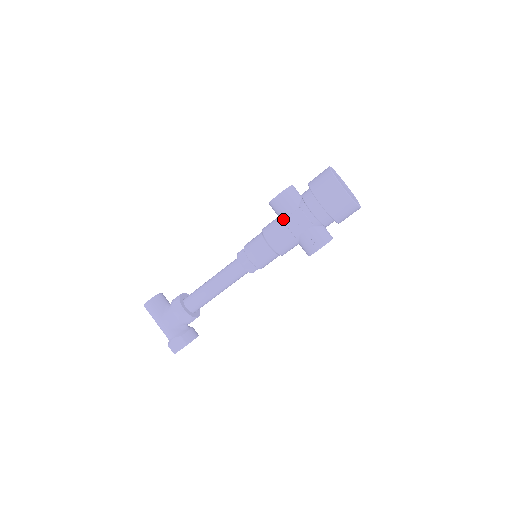
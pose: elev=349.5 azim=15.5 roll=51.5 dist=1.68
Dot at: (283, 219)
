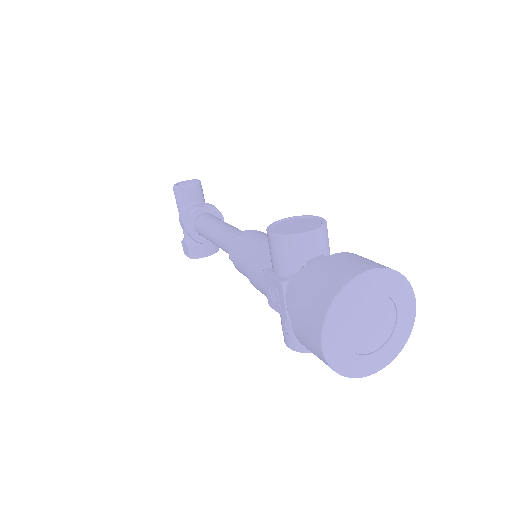
Dot at: (270, 266)
